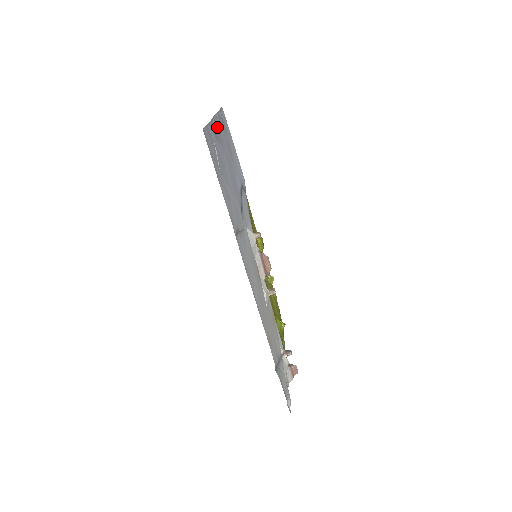
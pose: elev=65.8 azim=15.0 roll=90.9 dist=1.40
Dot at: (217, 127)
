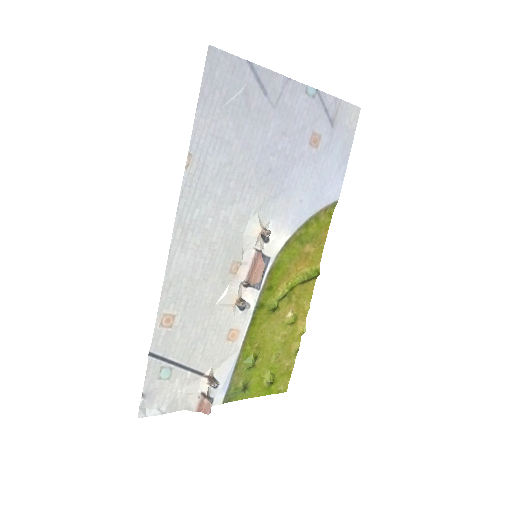
Dot at: (289, 92)
